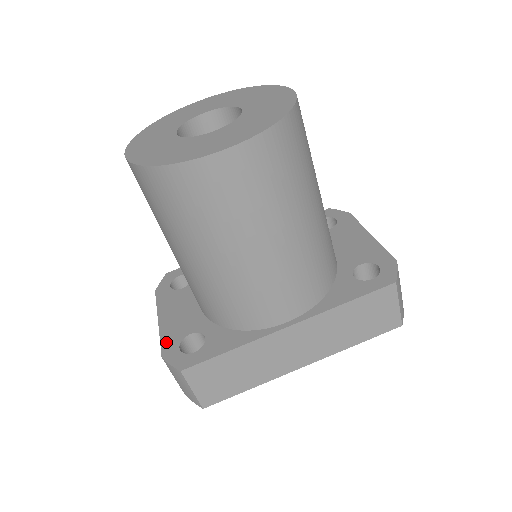
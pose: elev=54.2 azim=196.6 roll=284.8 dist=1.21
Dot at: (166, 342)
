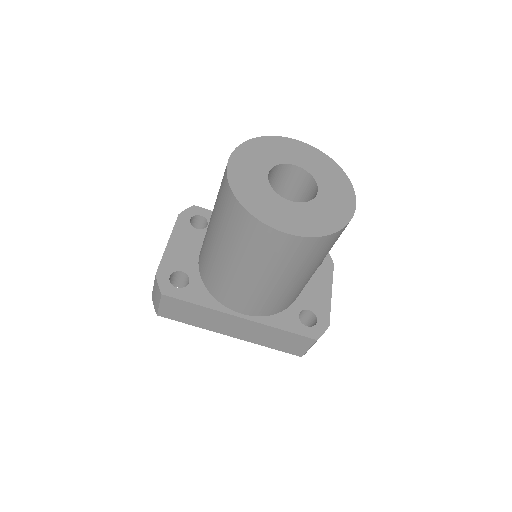
Dot at: (164, 265)
